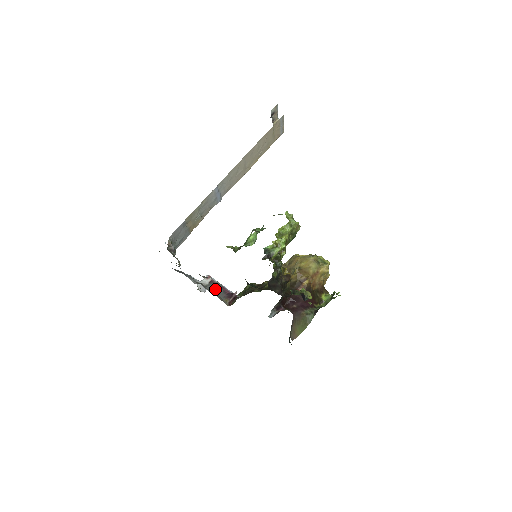
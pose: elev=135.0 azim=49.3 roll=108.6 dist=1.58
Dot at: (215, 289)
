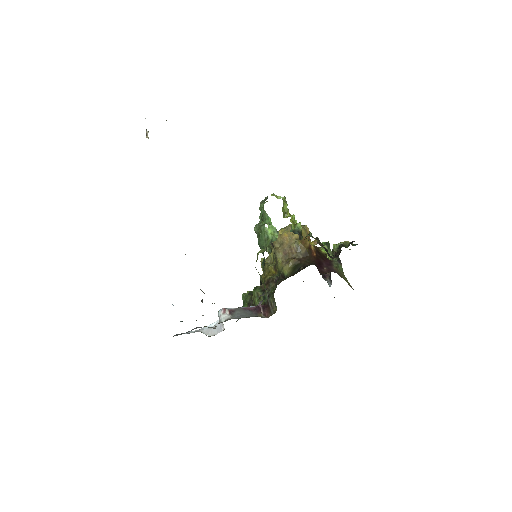
Dot at: (243, 314)
